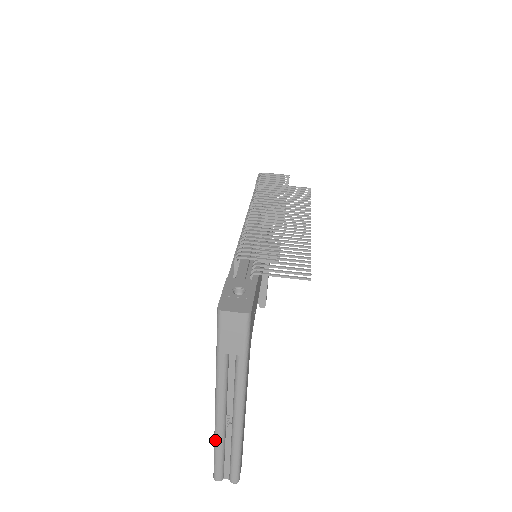
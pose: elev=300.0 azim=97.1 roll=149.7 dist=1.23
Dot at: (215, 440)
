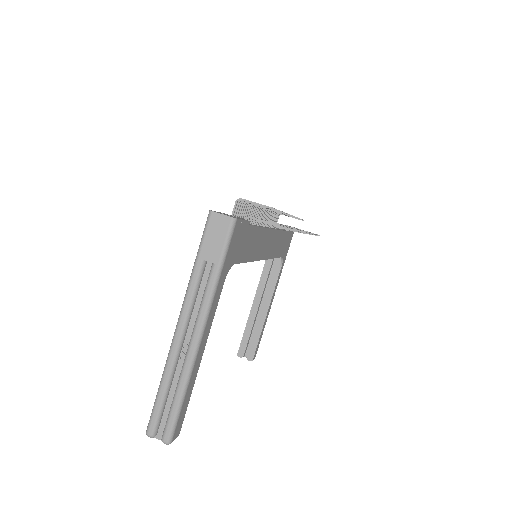
Dot at: (163, 372)
